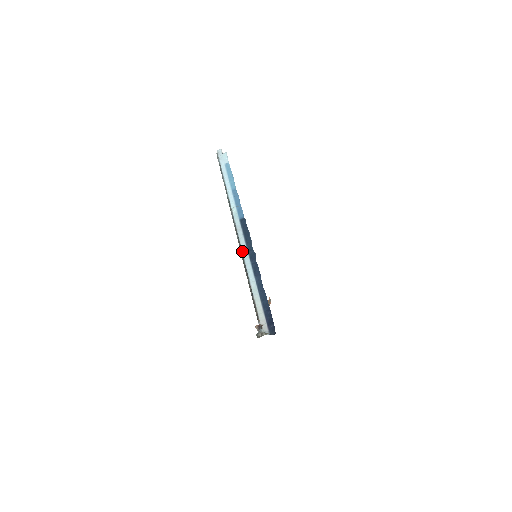
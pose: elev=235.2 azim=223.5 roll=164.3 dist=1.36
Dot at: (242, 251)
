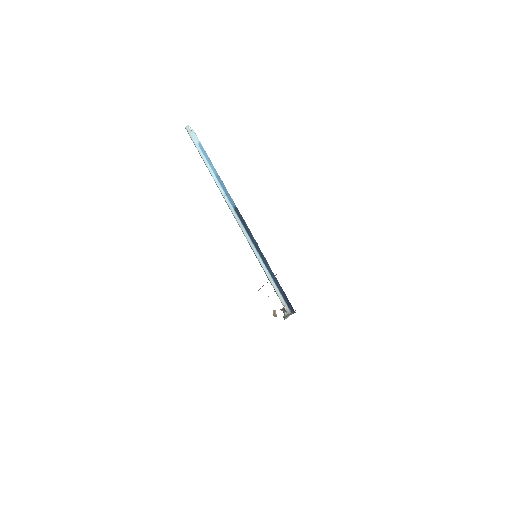
Dot at: (248, 242)
